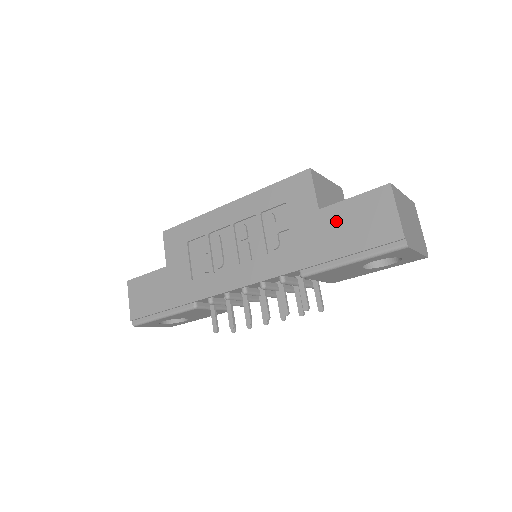
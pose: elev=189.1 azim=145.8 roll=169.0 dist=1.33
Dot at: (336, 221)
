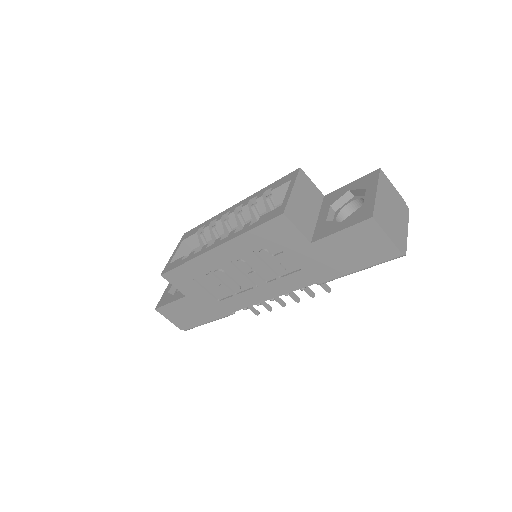
Dot at: (332, 250)
